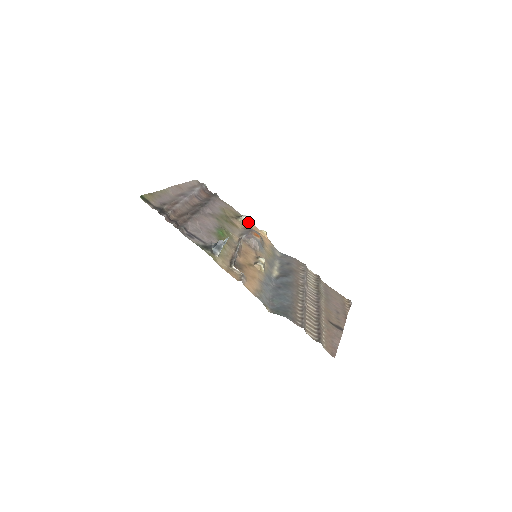
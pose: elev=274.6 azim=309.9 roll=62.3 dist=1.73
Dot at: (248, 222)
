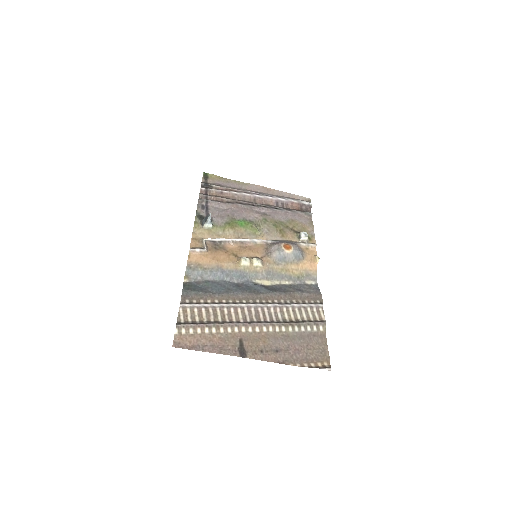
Dot at: (309, 242)
